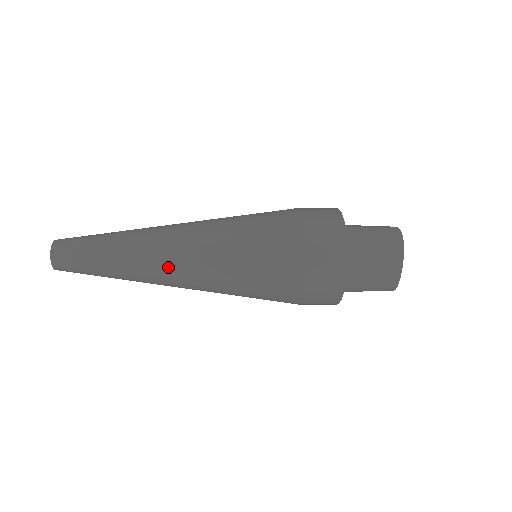
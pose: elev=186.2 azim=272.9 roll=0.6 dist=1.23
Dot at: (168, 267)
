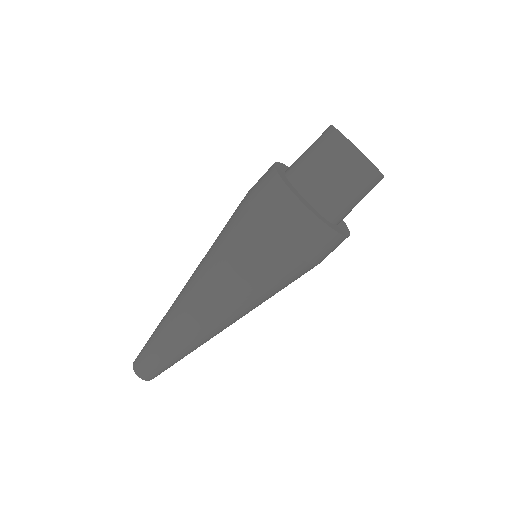
Dot at: (188, 314)
